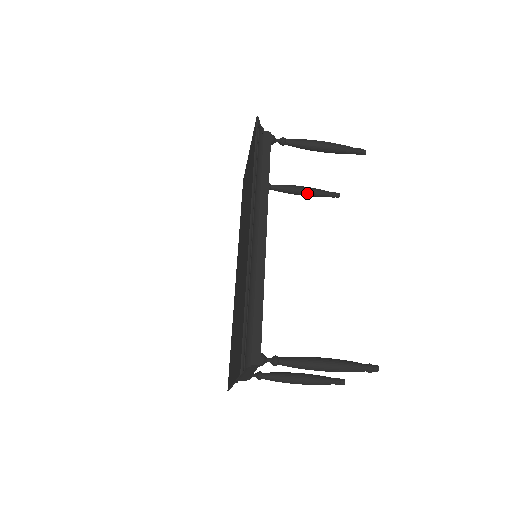
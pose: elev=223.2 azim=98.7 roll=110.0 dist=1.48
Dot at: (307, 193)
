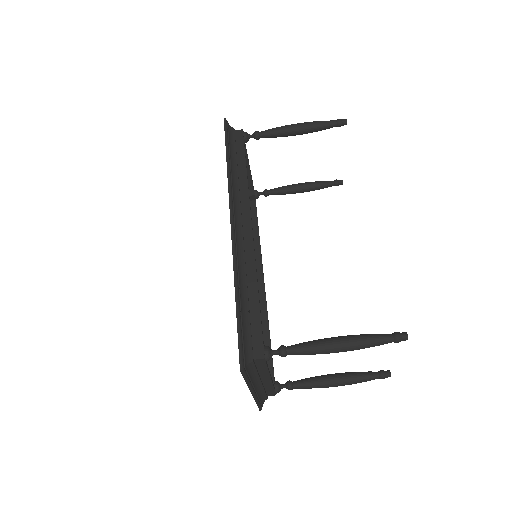
Dot at: (307, 188)
